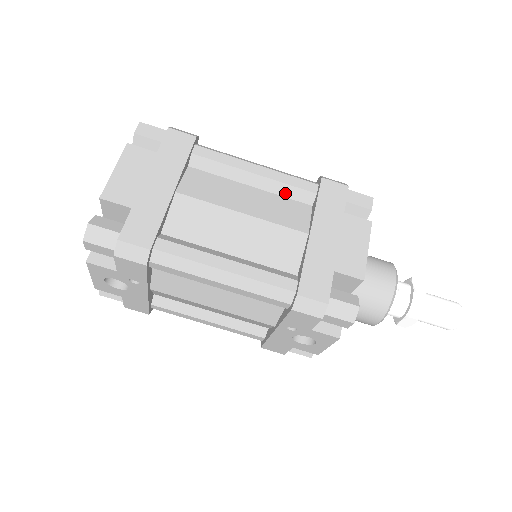
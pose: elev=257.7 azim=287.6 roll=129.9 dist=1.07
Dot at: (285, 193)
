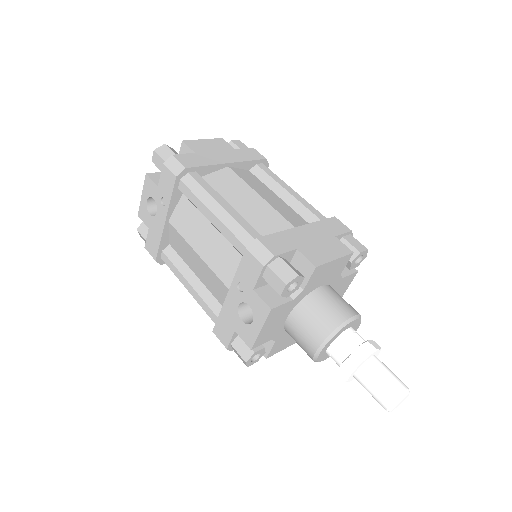
Dot at: (302, 213)
